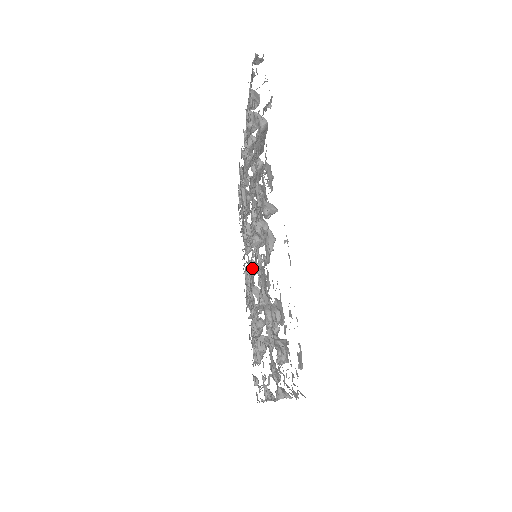
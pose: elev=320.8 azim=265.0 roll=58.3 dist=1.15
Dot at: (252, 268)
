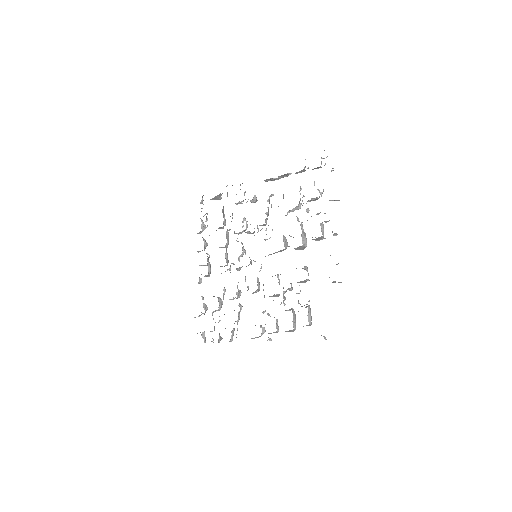
Dot at: occluded
